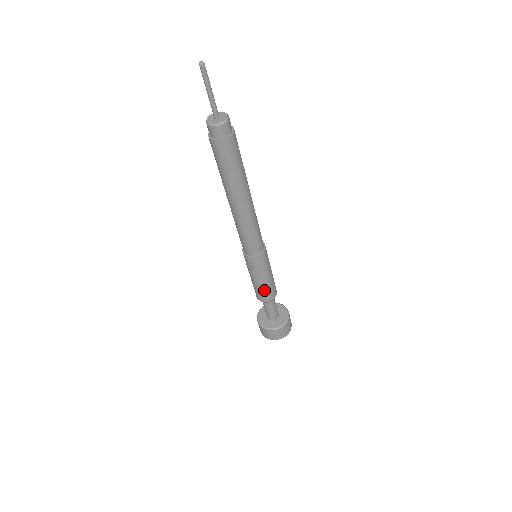
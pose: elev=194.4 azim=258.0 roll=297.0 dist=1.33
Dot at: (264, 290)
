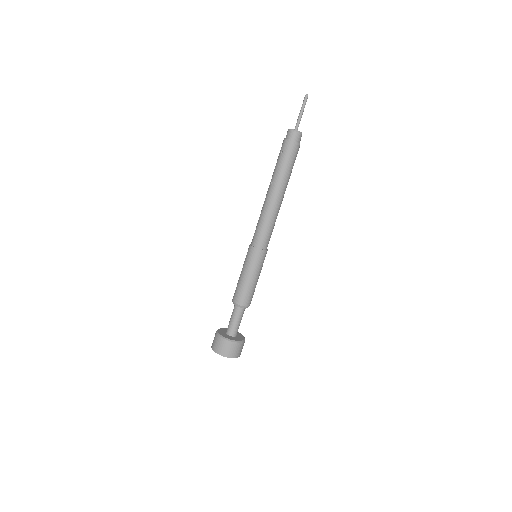
Dot at: (252, 291)
